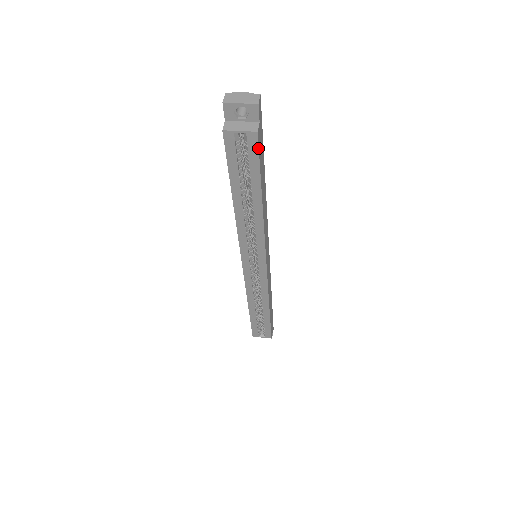
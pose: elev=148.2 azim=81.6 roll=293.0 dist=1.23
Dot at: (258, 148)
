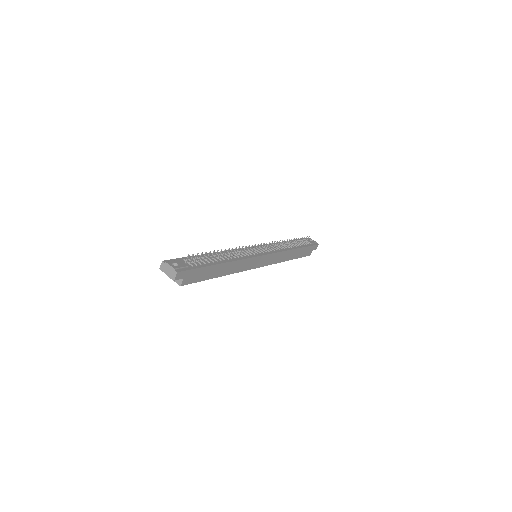
Dot at: occluded
